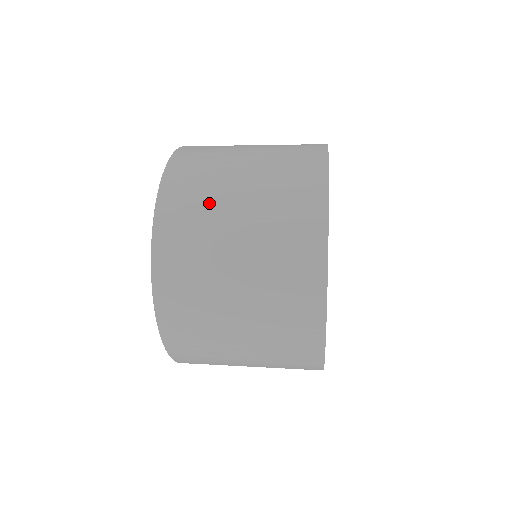
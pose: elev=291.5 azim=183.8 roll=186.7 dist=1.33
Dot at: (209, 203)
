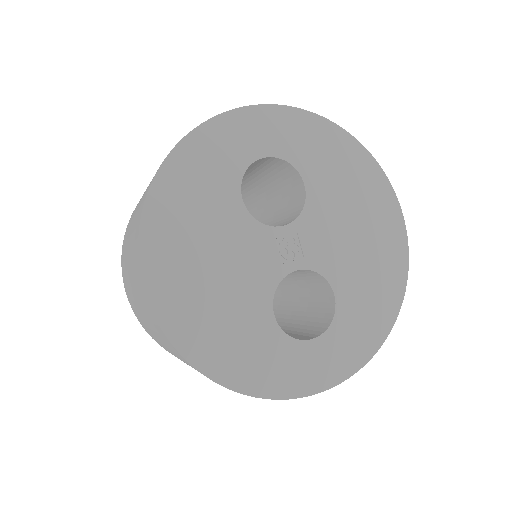
Dot at: occluded
